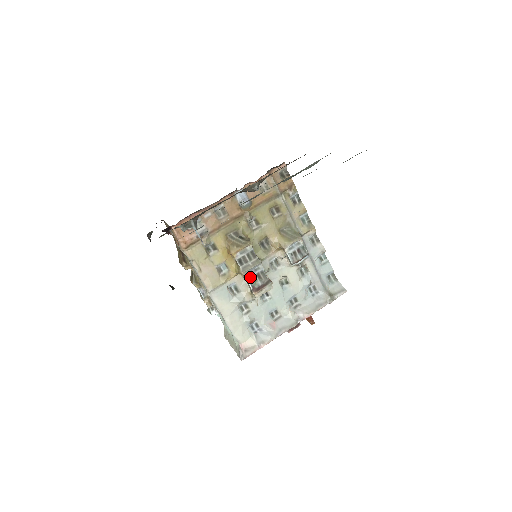
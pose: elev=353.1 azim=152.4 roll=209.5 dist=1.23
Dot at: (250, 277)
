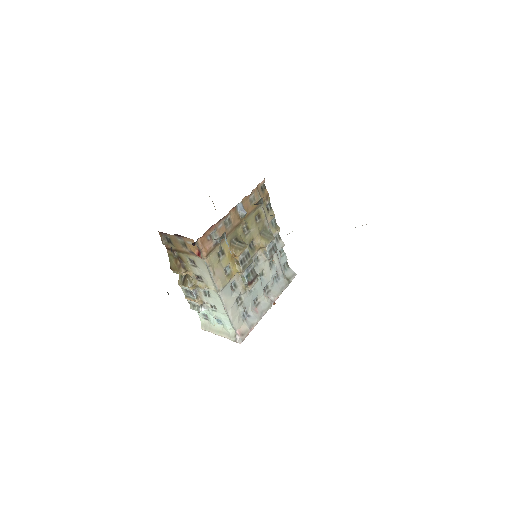
Dot at: (247, 274)
